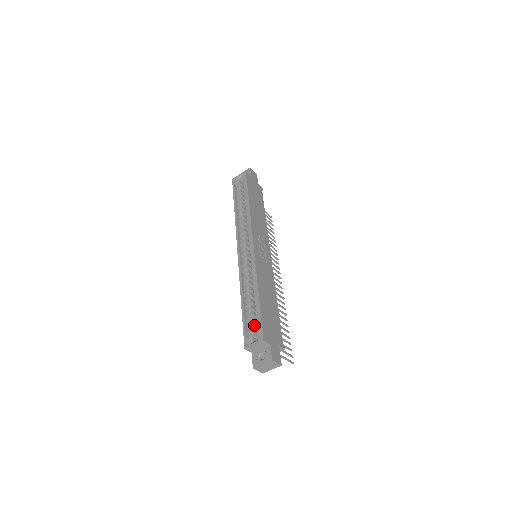
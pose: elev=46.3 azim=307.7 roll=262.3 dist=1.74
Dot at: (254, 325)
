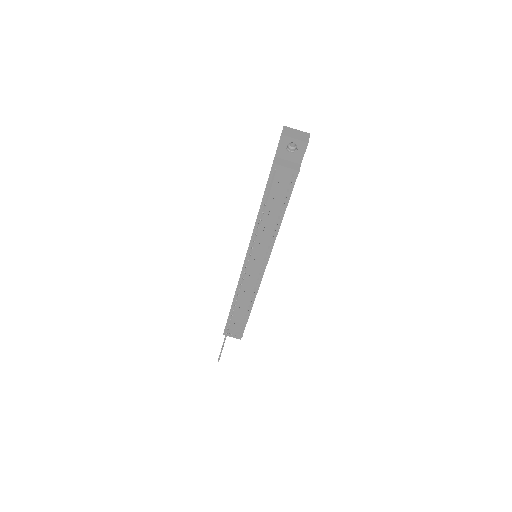
Dot at: occluded
